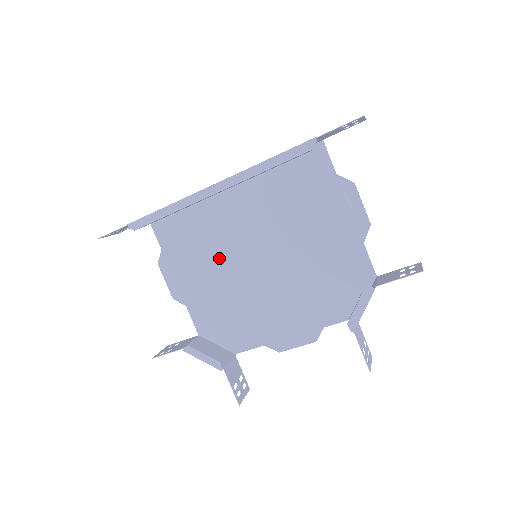
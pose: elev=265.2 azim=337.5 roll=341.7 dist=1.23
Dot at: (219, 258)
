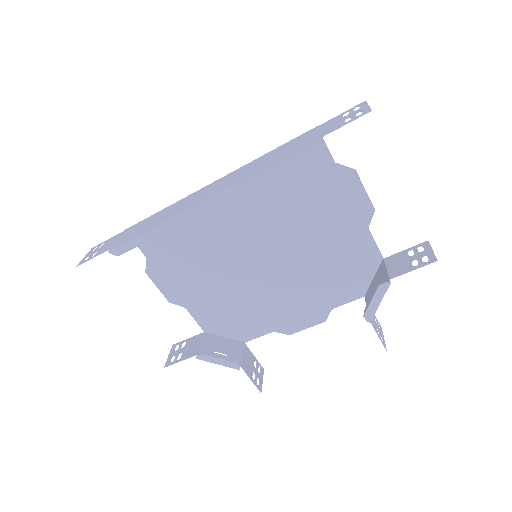
Dot at: (214, 260)
